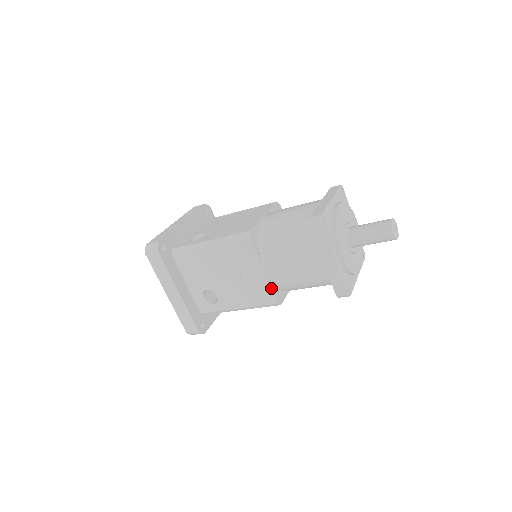
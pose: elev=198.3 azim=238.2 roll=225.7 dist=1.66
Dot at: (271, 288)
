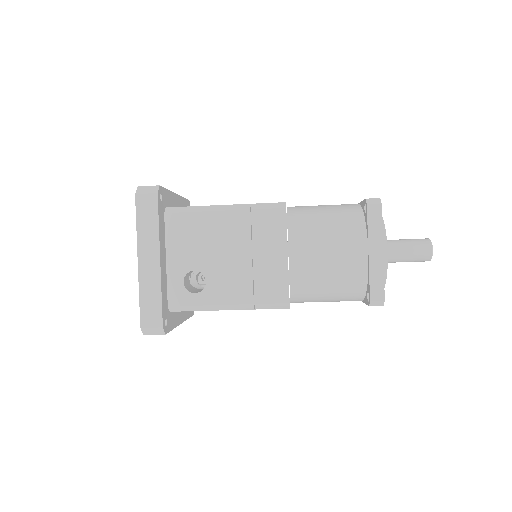
Dot at: (288, 280)
